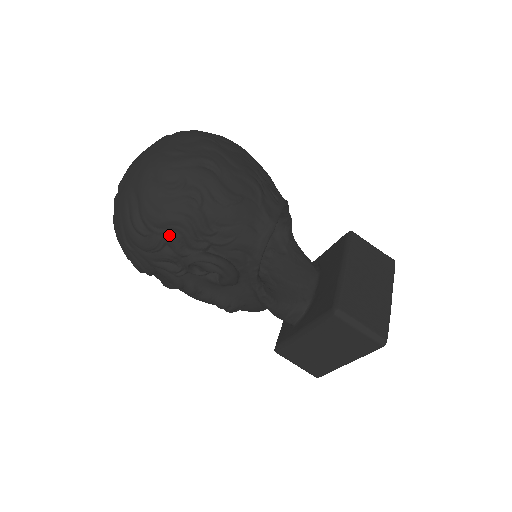
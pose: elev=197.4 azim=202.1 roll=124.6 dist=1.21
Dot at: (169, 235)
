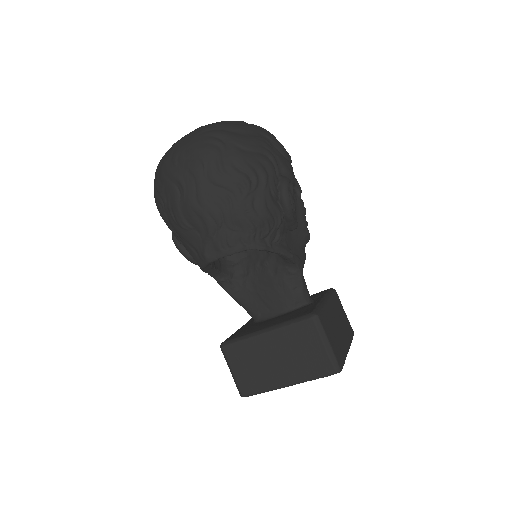
Dot at: occluded
